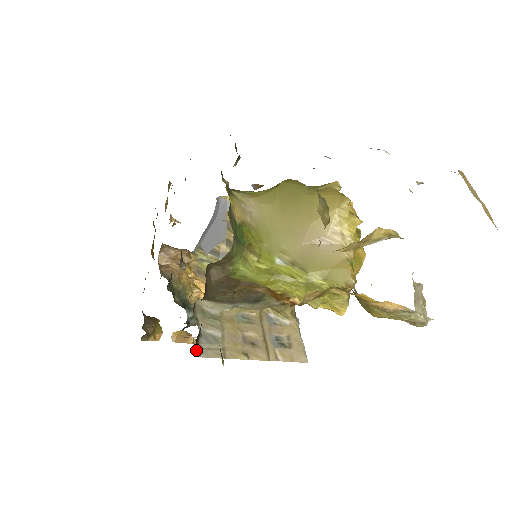
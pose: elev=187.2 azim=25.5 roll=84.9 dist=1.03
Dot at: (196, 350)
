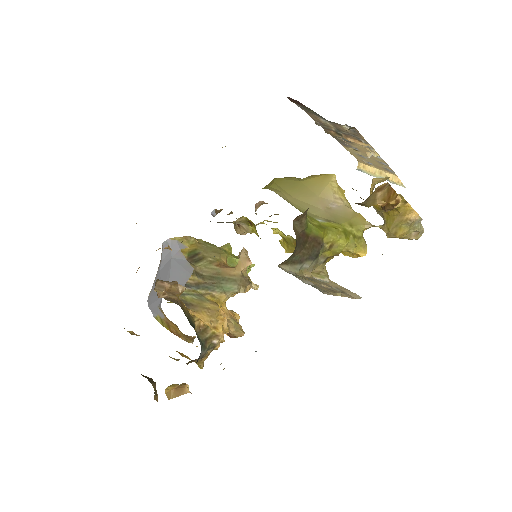
Dot at: occluded
